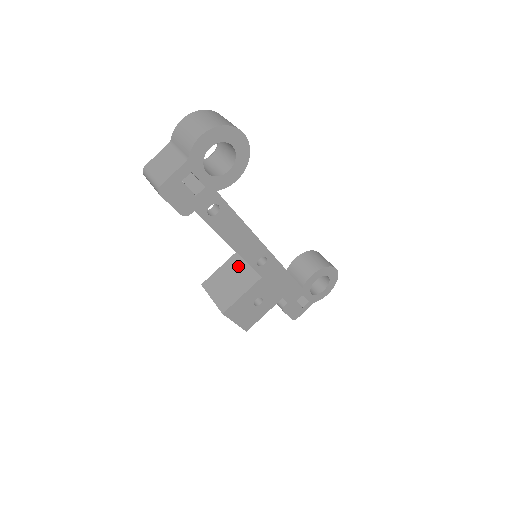
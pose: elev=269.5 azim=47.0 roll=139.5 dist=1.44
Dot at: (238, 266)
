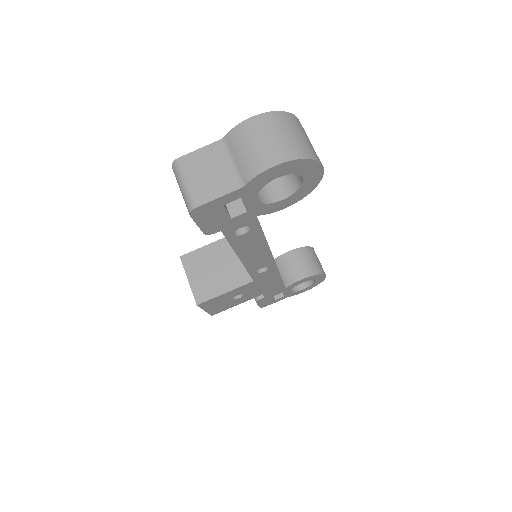
Dot at: (230, 254)
